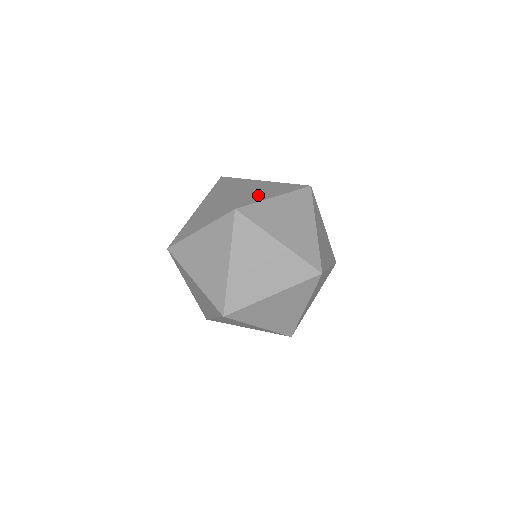
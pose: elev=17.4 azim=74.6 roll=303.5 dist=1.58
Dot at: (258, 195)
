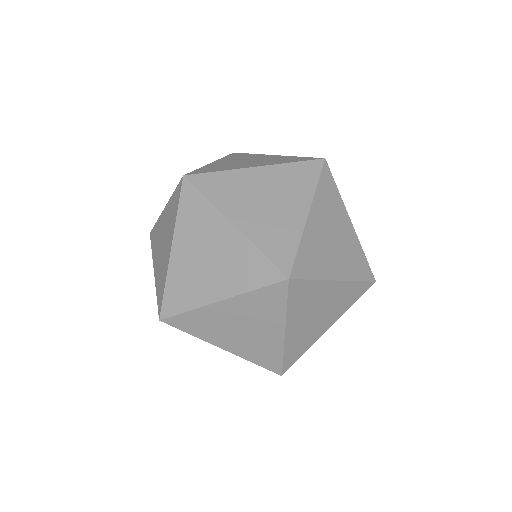
Dot at: (314, 333)
